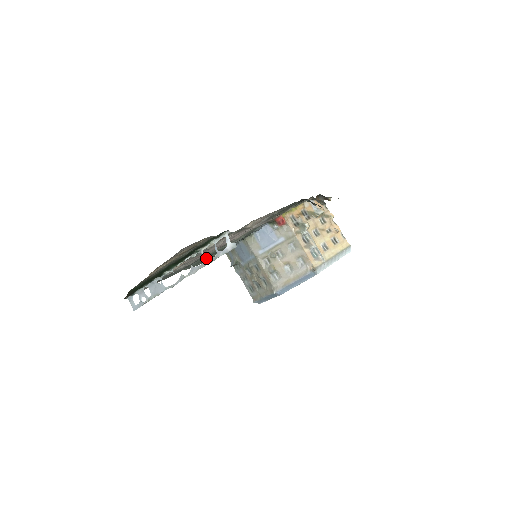
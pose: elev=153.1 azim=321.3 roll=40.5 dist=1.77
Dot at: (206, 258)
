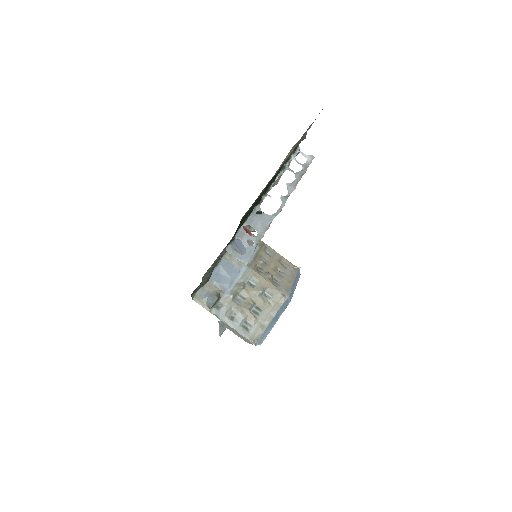
Dot at: (296, 172)
